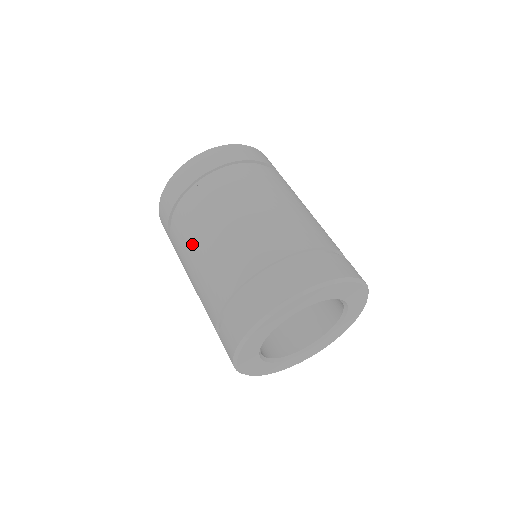
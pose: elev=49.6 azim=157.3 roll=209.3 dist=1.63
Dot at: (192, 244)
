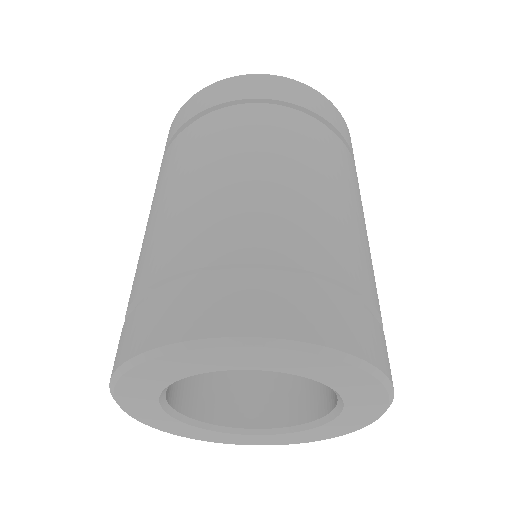
Dot at: (252, 154)
